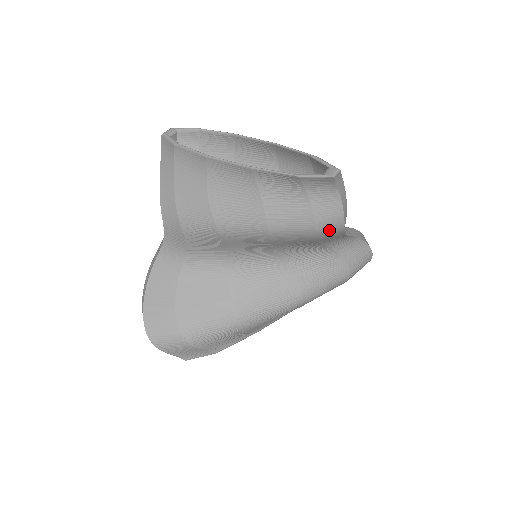
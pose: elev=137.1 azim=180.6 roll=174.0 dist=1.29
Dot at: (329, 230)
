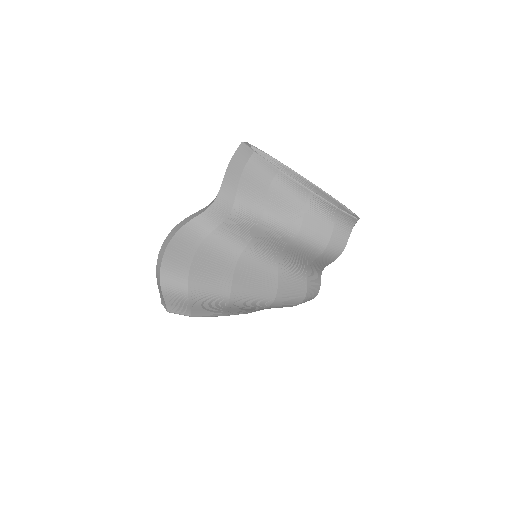
Dot at: (331, 254)
